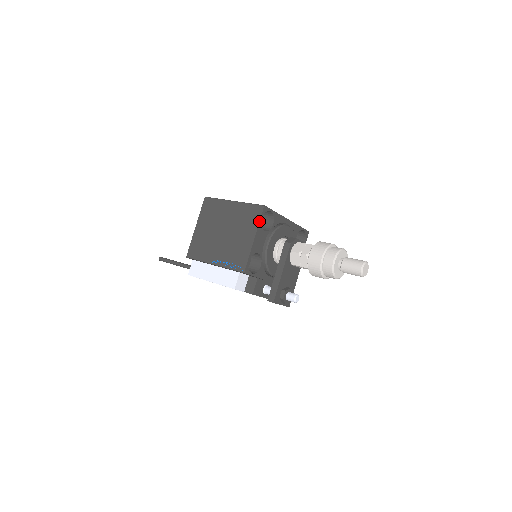
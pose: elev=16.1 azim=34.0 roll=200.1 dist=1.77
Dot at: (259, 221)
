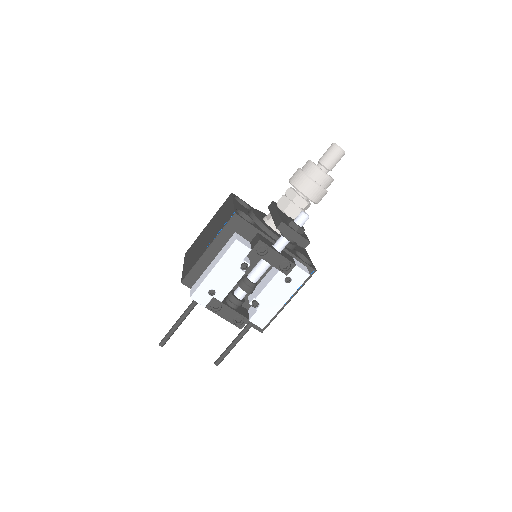
Dot at: (232, 197)
